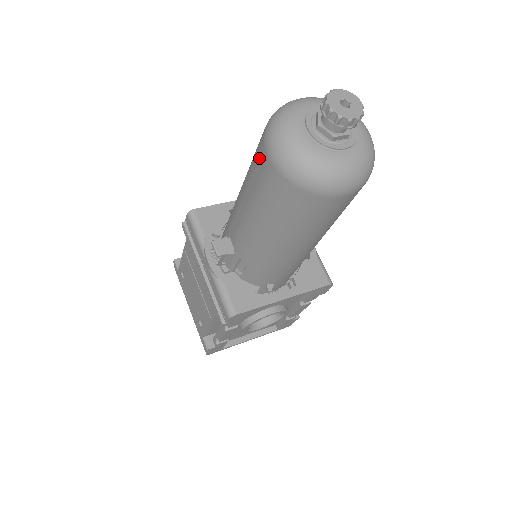
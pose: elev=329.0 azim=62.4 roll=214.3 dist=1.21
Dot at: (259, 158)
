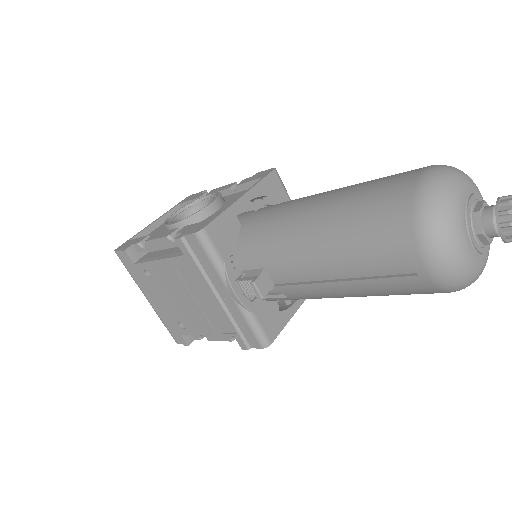
Dot at: (397, 252)
